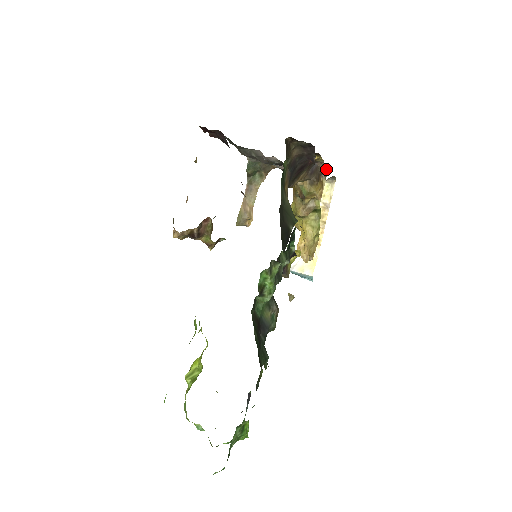
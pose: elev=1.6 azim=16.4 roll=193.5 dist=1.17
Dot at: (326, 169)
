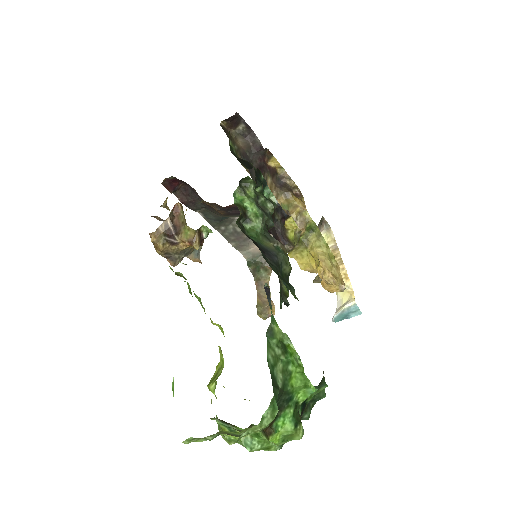
Dot at: (298, 189)
